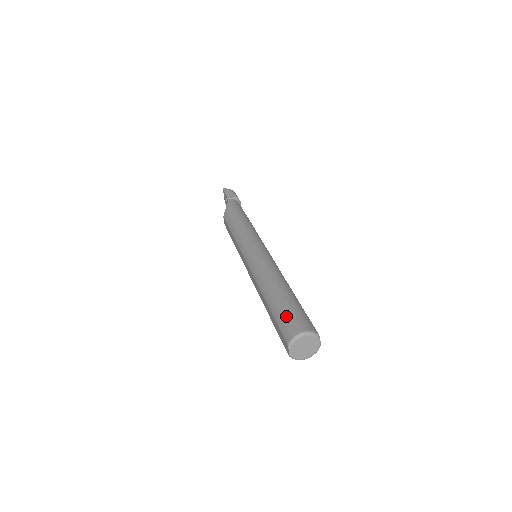
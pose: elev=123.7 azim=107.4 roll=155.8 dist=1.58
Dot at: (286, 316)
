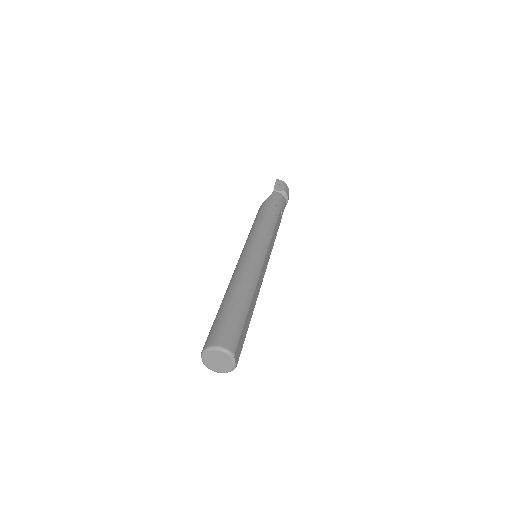
Dot at: (217, 325)
